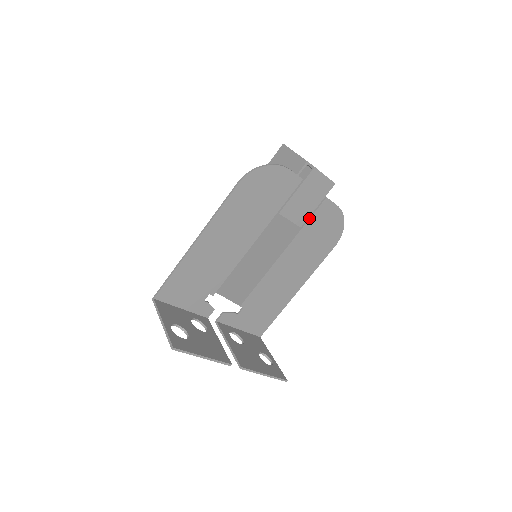
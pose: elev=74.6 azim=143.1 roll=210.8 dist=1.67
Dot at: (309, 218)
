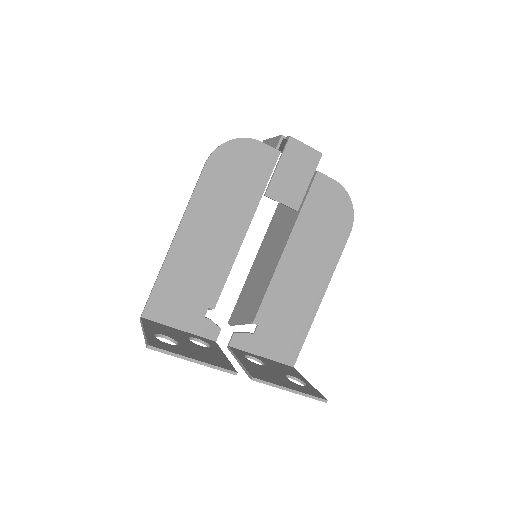
Dot at: (304, 199)
